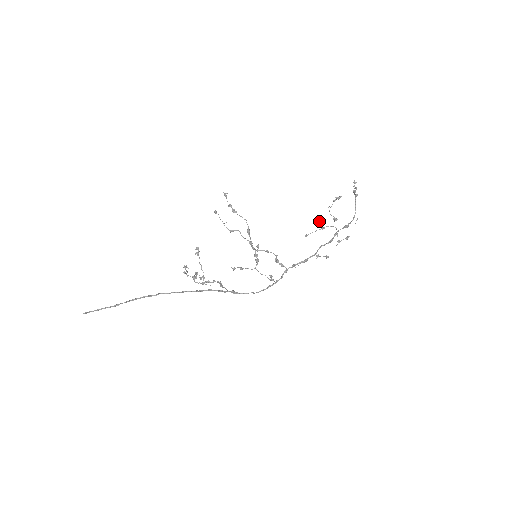
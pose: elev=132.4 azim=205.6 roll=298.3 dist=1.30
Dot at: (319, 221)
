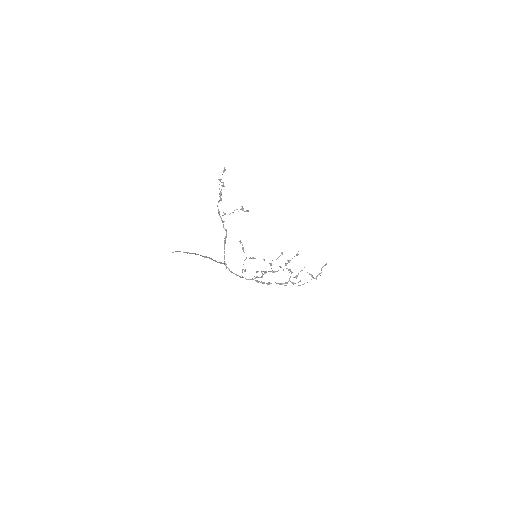
Dot at: occluded
